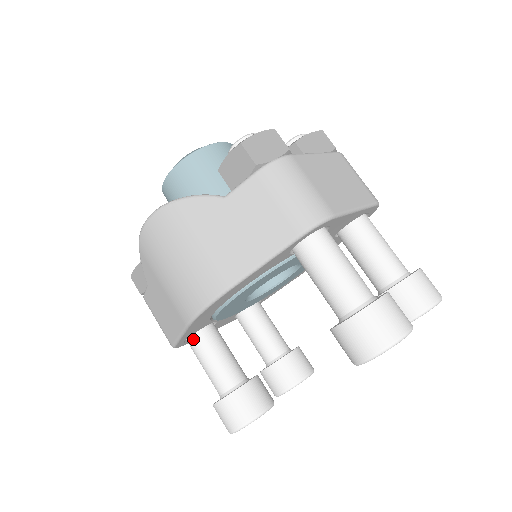
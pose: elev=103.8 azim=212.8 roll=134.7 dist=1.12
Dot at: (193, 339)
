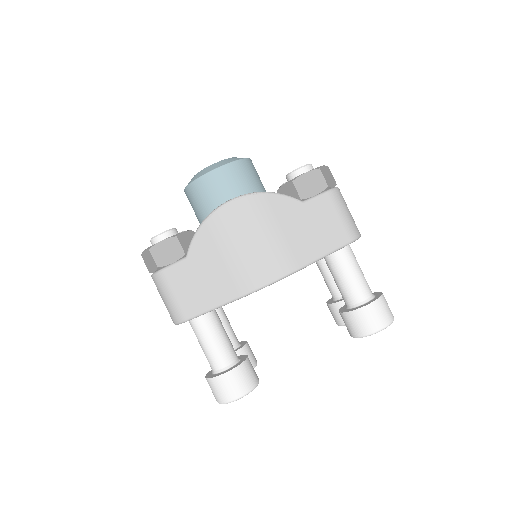
Dot at: (204, 316)
